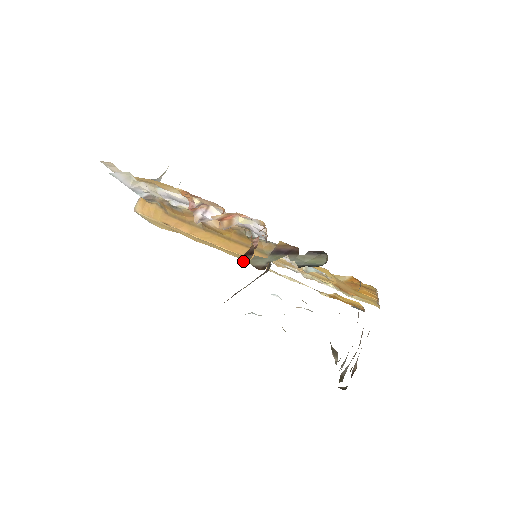
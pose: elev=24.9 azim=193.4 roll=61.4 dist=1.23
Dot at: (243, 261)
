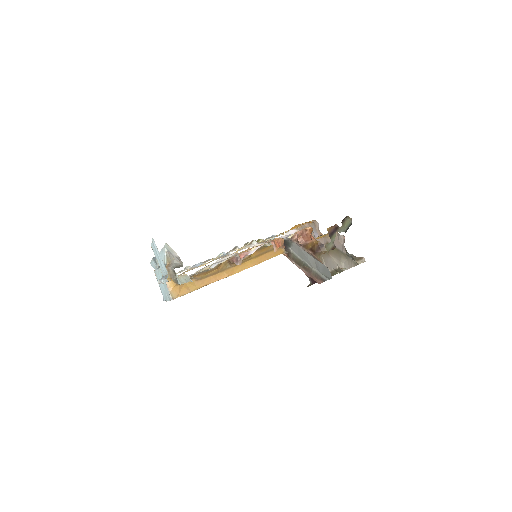
Dot at: (324, 253)
